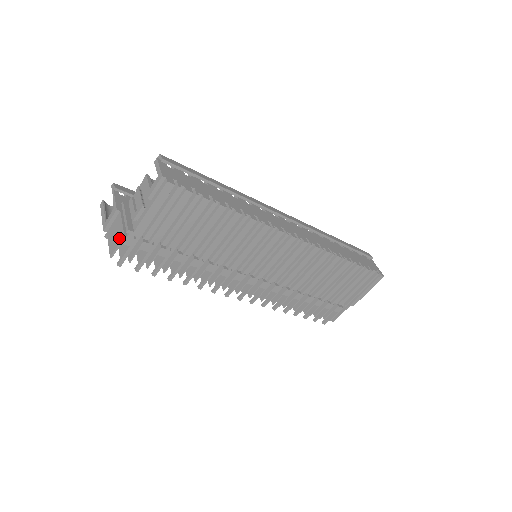
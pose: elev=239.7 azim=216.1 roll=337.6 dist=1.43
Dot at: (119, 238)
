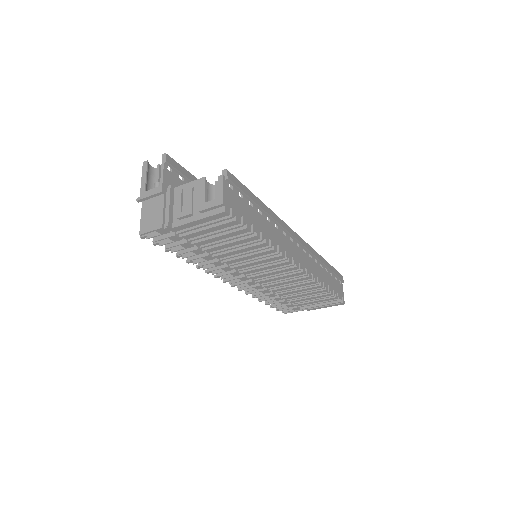
Dot at: (155, 224)
